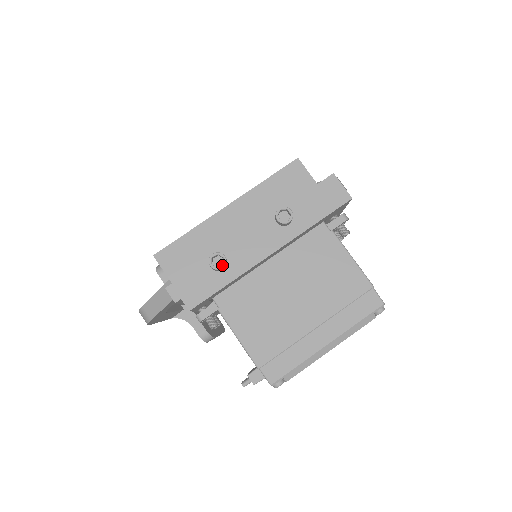
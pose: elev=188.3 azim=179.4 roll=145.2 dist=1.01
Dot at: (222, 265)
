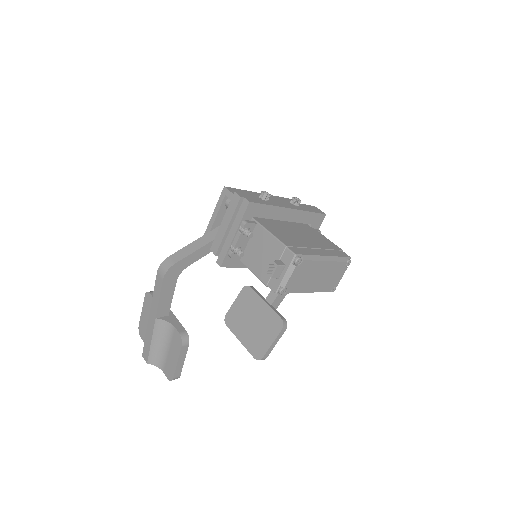
Dot at: (269, 195)
